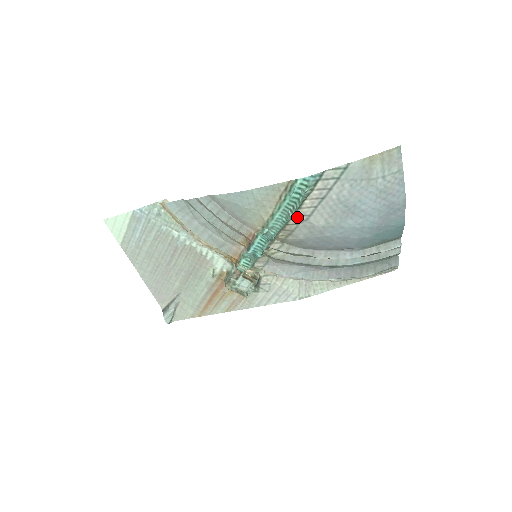
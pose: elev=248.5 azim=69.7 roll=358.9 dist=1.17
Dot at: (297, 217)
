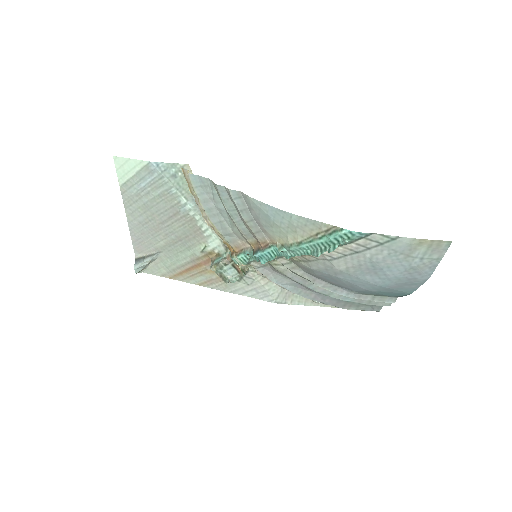
Dot at: (322, 254)
